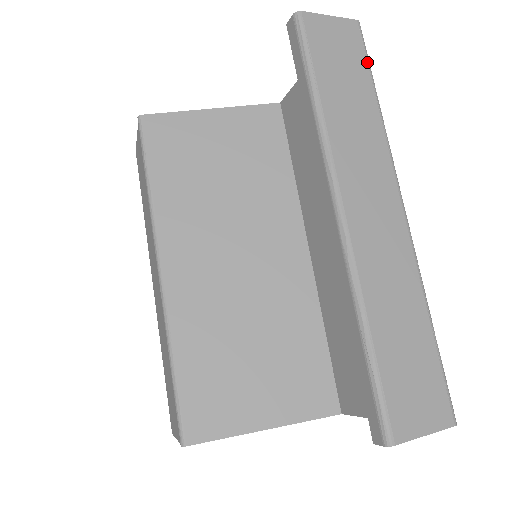
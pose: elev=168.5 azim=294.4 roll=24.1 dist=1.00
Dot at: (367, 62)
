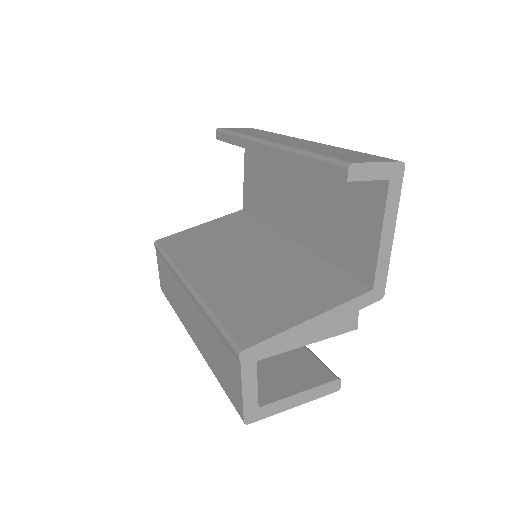
Dot at: occluded
